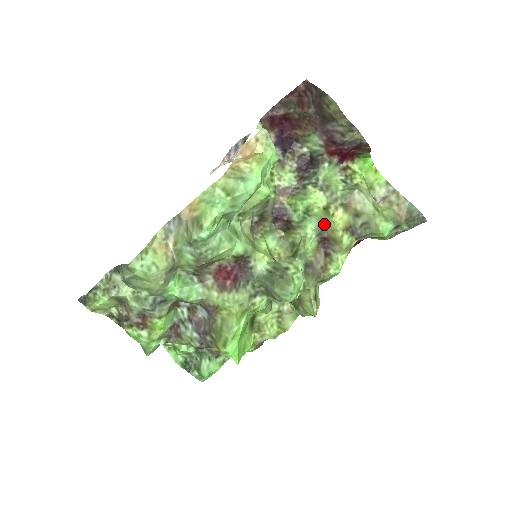
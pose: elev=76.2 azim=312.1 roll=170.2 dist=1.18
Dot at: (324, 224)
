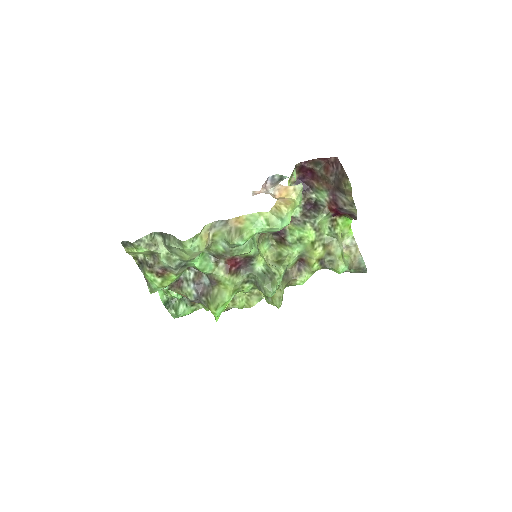
Dot at: (307, 252)
